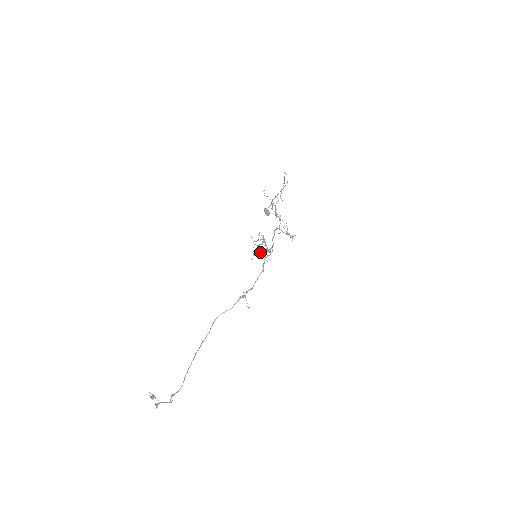
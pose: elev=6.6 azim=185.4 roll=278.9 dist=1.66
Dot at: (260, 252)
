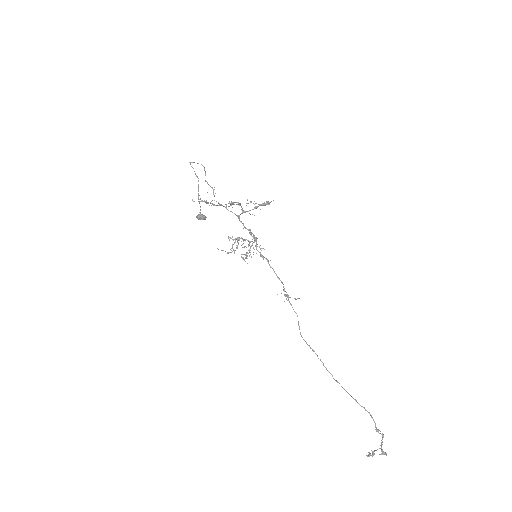
Dot at: (250, 250)
